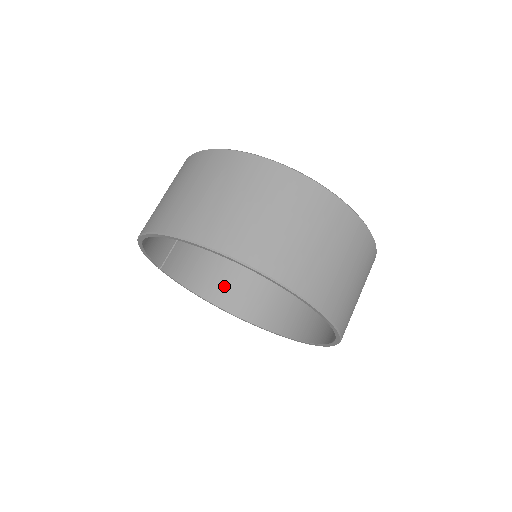
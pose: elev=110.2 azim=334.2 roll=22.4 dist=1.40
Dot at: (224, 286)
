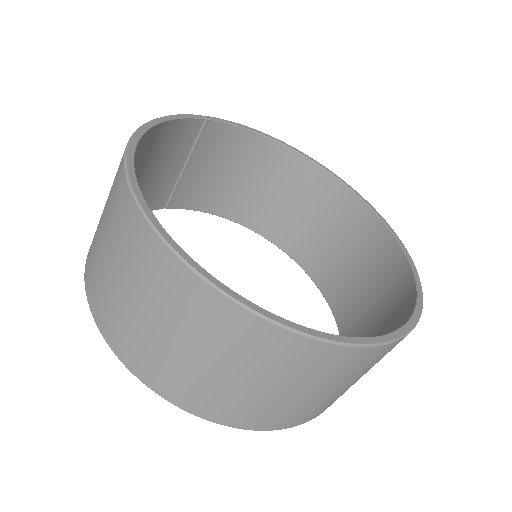
Dot at: (259, 208)
